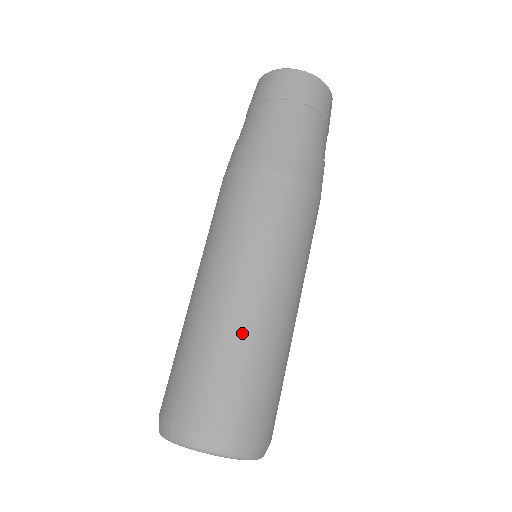
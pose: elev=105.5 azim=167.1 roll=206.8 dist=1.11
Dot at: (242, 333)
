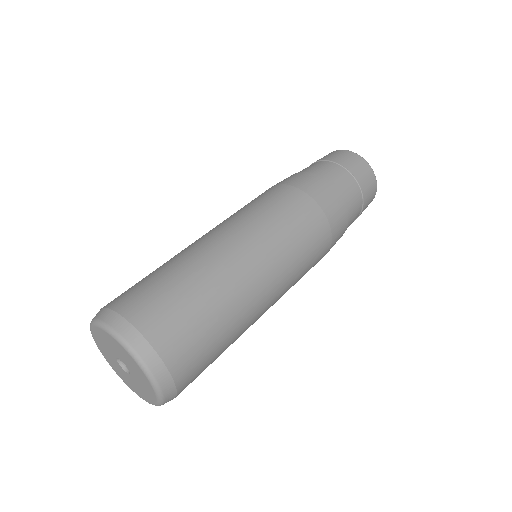
Dot at: (215, 278)
